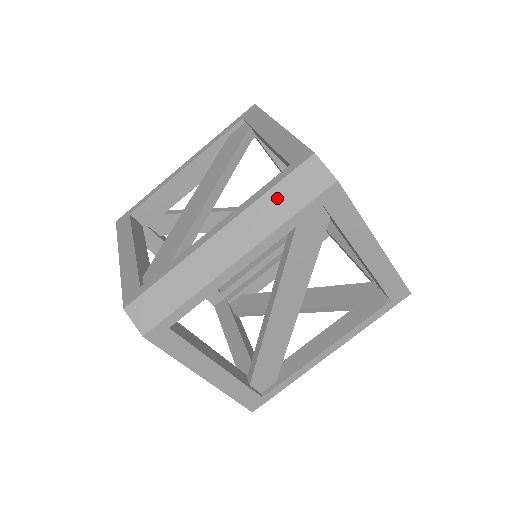
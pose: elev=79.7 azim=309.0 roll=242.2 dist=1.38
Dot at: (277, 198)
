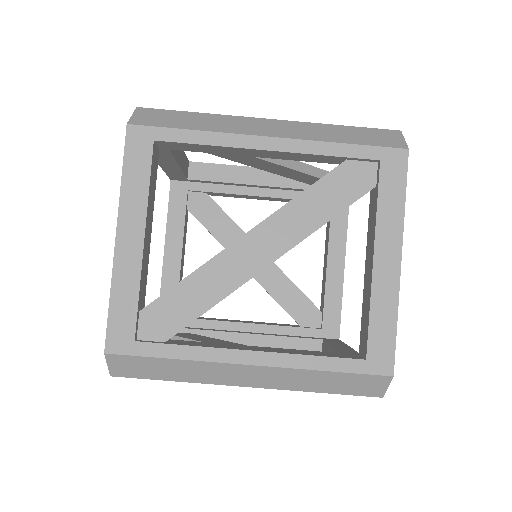
Dot at: (344, 131)
